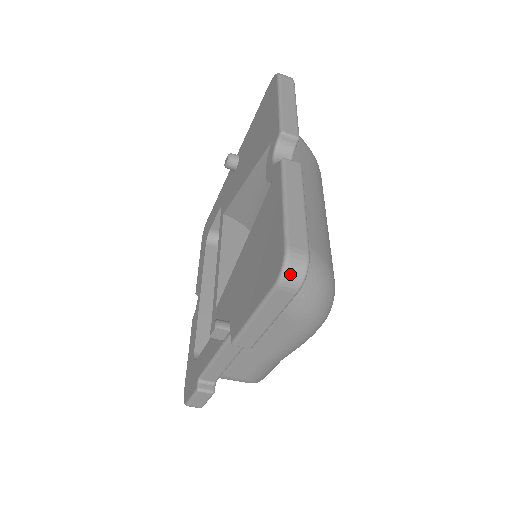
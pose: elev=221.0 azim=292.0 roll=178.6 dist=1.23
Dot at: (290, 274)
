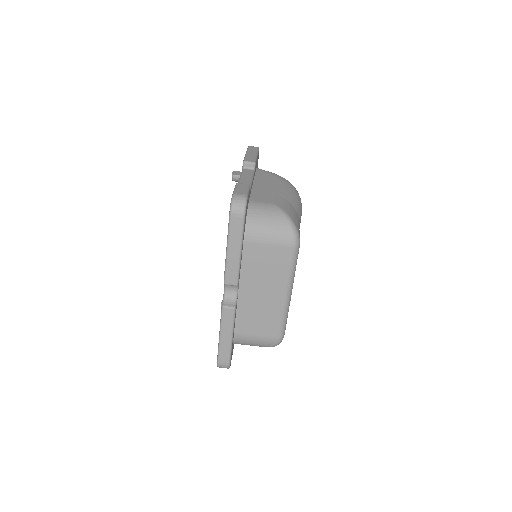
Dot at: occluded
